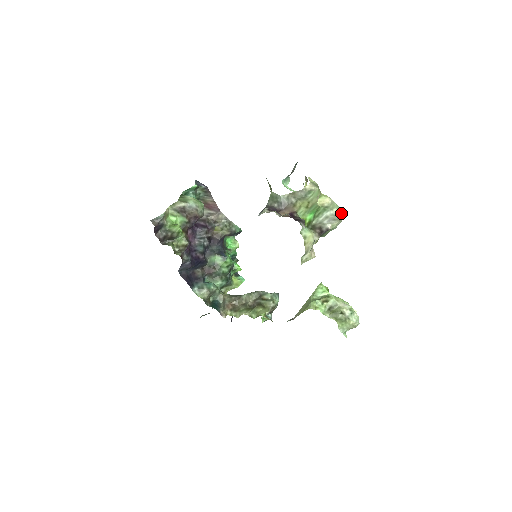
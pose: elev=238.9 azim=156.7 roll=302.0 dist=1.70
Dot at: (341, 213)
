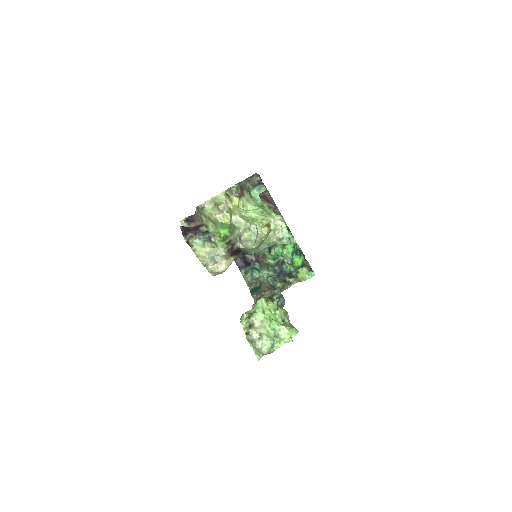
Dot at: (243, 234)
